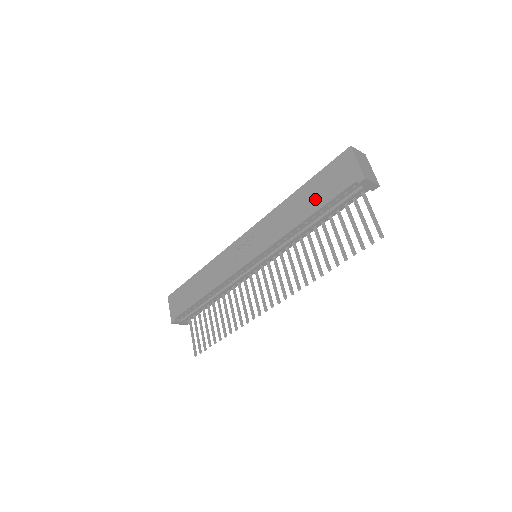
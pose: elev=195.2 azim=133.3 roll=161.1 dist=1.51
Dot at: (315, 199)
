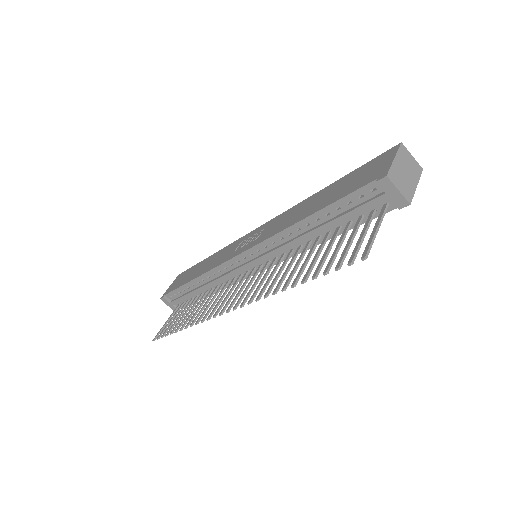
Dot at: (330, 197)
